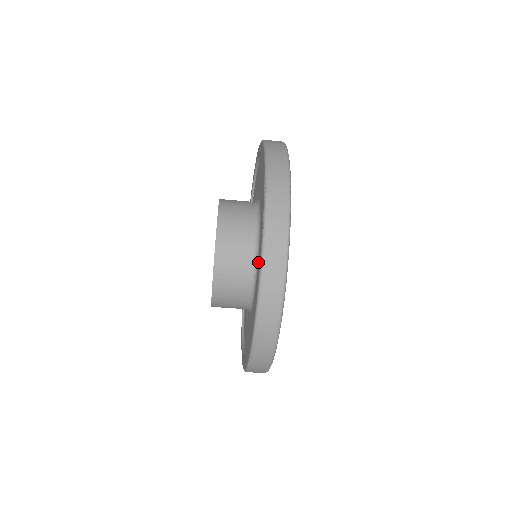
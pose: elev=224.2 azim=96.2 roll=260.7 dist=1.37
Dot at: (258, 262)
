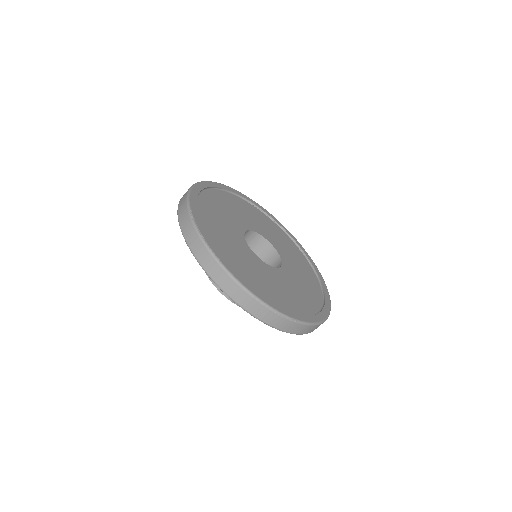
Dot at: occluded
